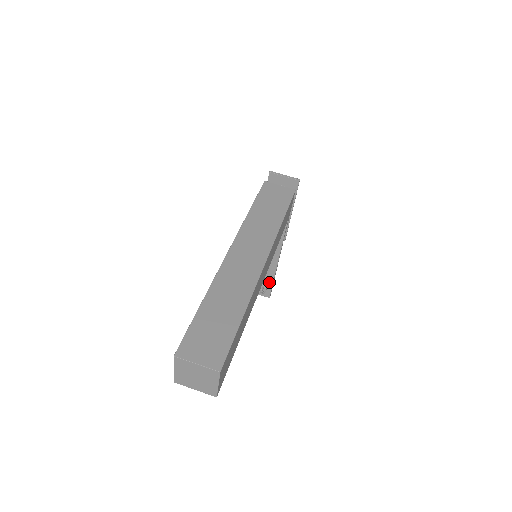
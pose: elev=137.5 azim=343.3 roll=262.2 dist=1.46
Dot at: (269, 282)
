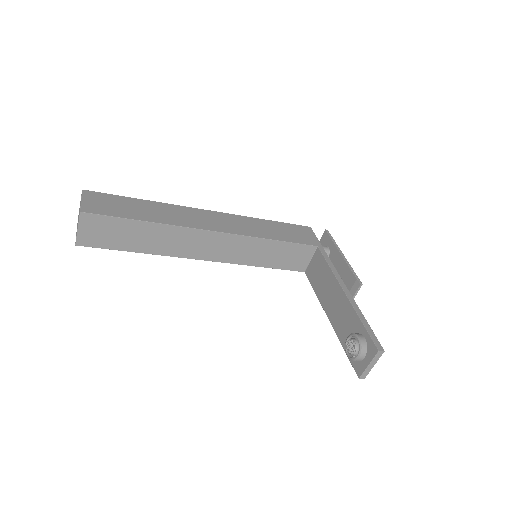
Dot at: (360, 328)
